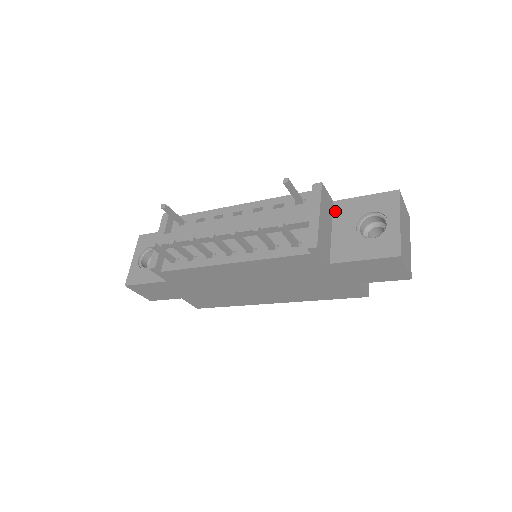
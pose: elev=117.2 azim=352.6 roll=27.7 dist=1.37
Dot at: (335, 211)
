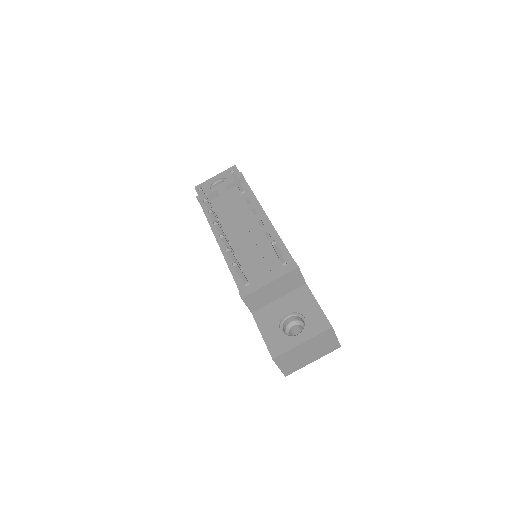
Dot at: (297, 290)
